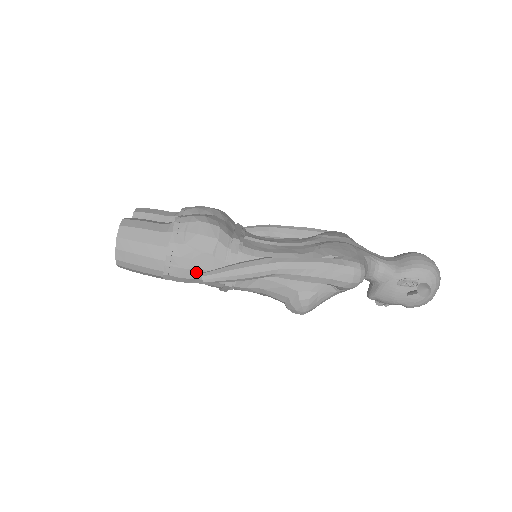
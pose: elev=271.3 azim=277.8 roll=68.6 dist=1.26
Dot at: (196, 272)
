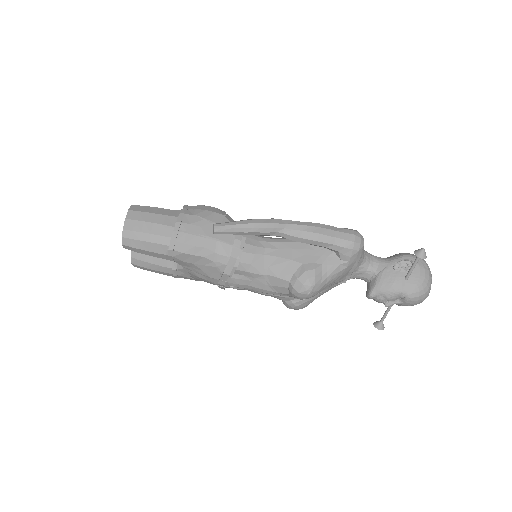
Dot at: (203, 240)
